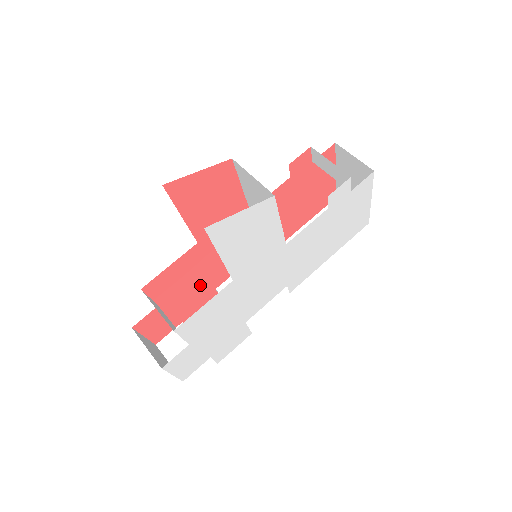
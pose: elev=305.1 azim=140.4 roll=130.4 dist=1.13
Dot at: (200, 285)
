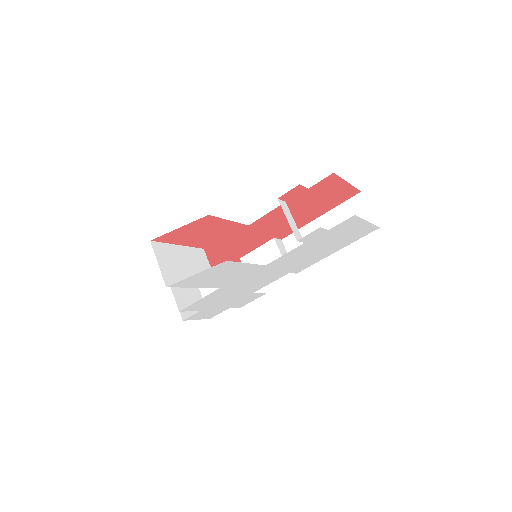
Dot at: (222, 260)
